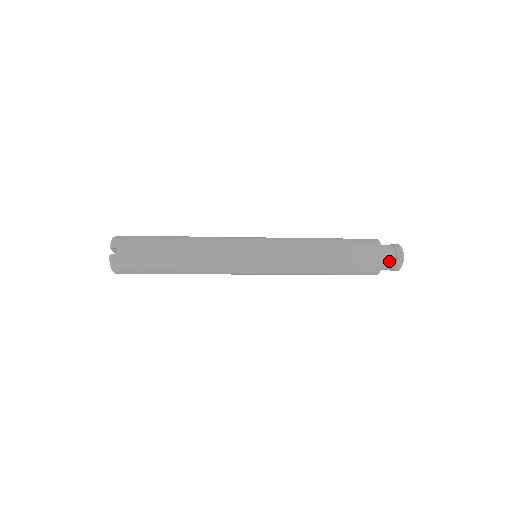
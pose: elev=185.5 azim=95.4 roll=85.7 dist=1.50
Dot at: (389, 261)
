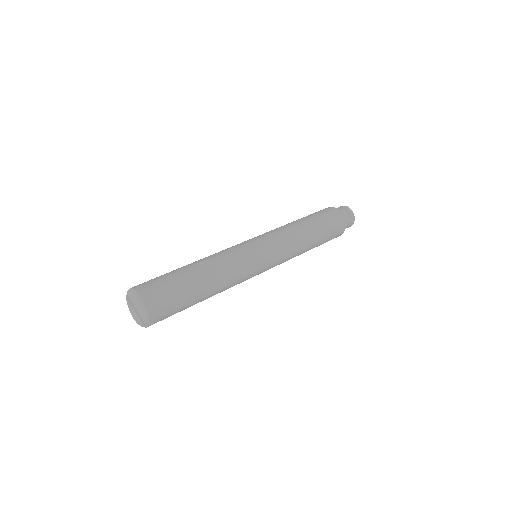
Dot at: occluded
